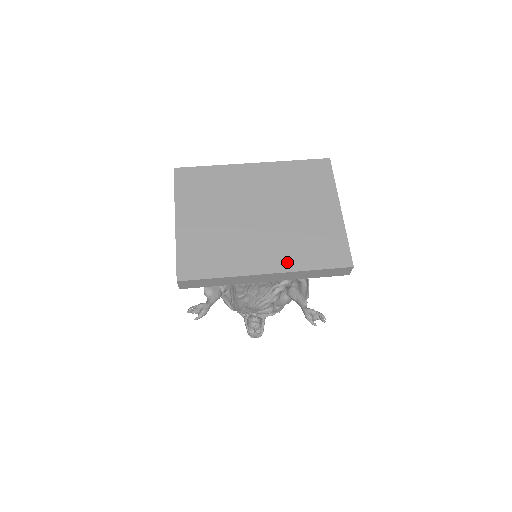
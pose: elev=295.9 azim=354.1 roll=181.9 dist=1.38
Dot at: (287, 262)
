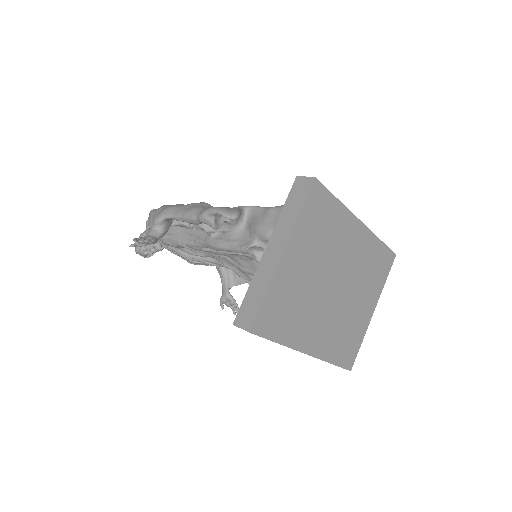
Dot at: (324, 349)
